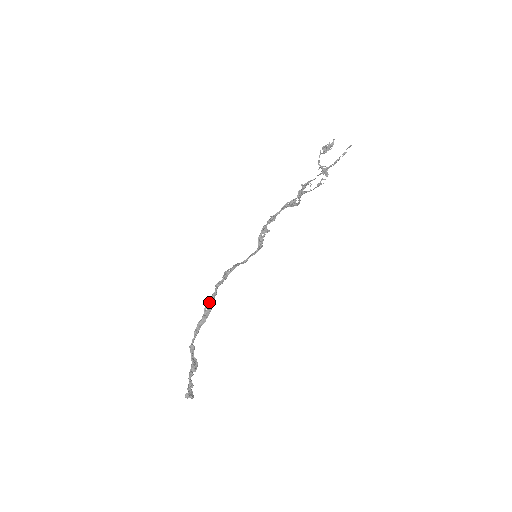
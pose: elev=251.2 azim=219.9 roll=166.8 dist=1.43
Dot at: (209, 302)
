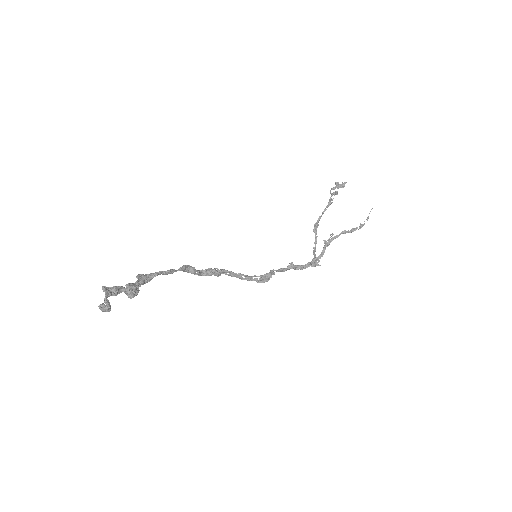
Dot at: occluded
